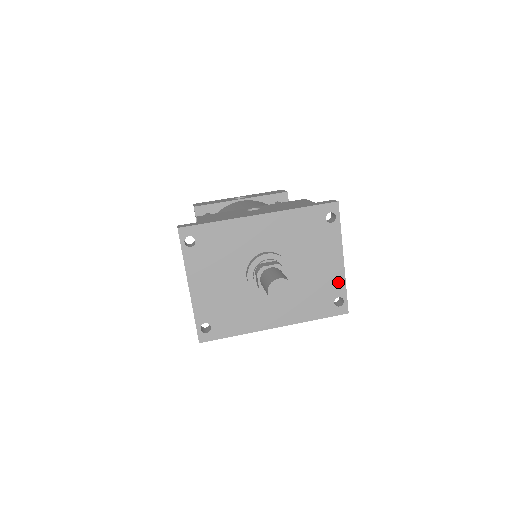
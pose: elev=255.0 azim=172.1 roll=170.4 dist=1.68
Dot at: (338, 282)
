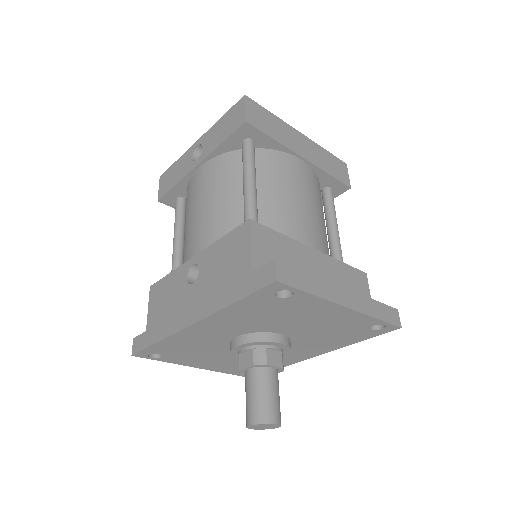
Dot at: (360, 320)
